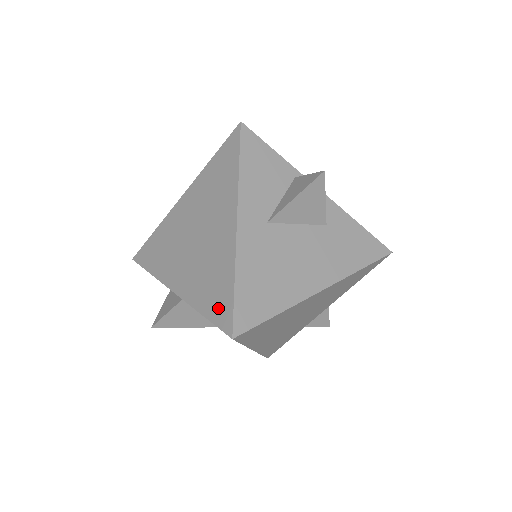
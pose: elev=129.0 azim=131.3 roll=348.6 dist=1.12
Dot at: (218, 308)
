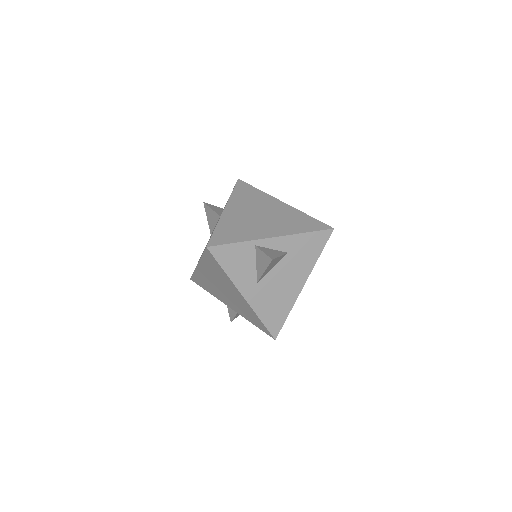
Dot at: (260, 326)
